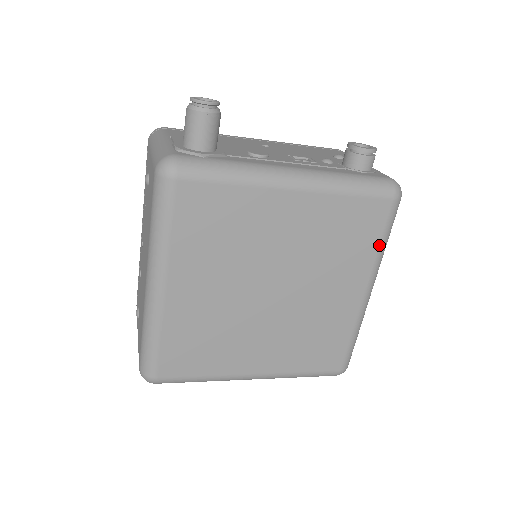
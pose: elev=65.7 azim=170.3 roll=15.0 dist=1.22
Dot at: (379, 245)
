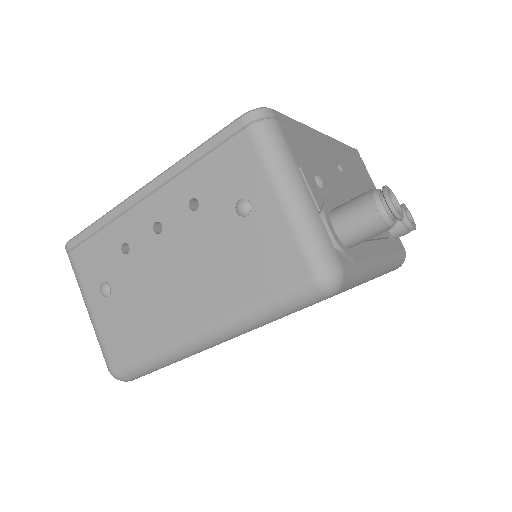
Dot at: occluded
